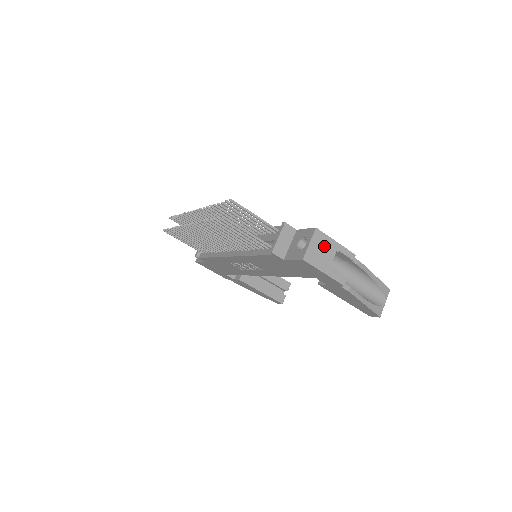
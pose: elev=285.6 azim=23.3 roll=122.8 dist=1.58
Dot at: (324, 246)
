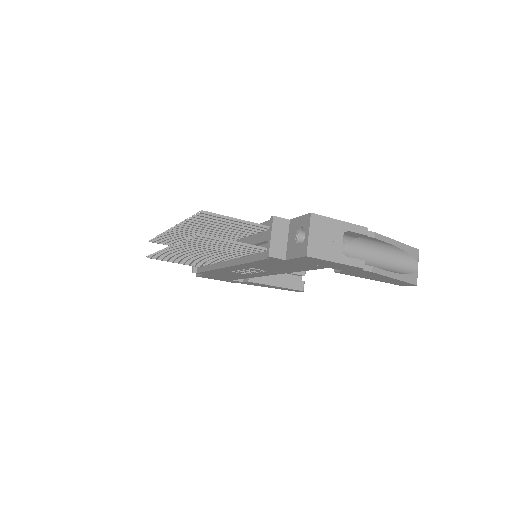
Dot at: (327, 231)
